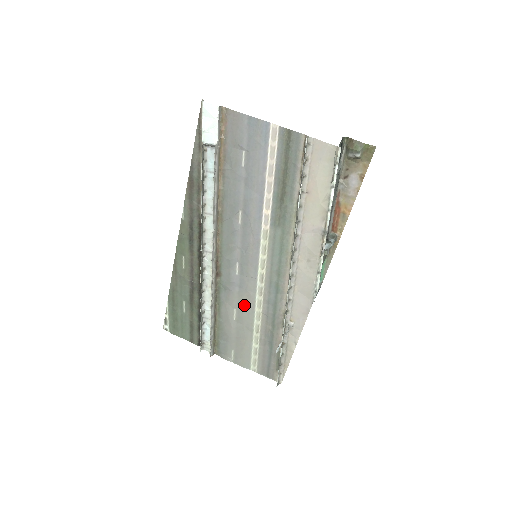
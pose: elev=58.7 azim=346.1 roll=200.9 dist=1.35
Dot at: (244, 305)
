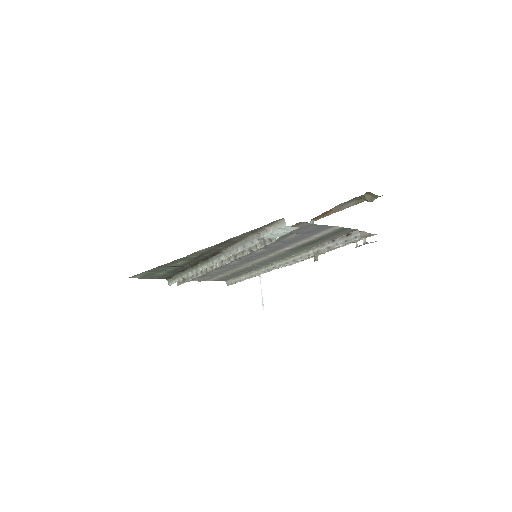
Dot at: (226, 269)
